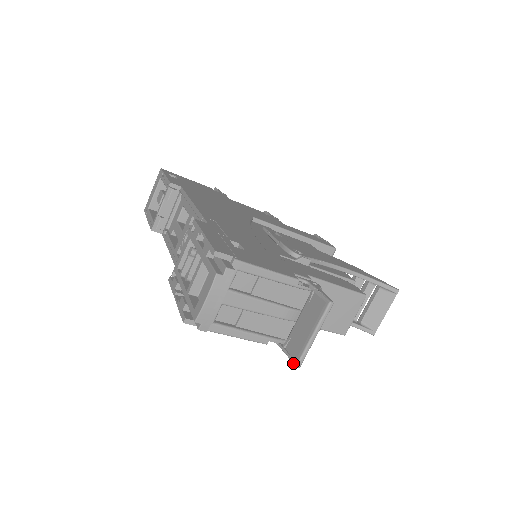
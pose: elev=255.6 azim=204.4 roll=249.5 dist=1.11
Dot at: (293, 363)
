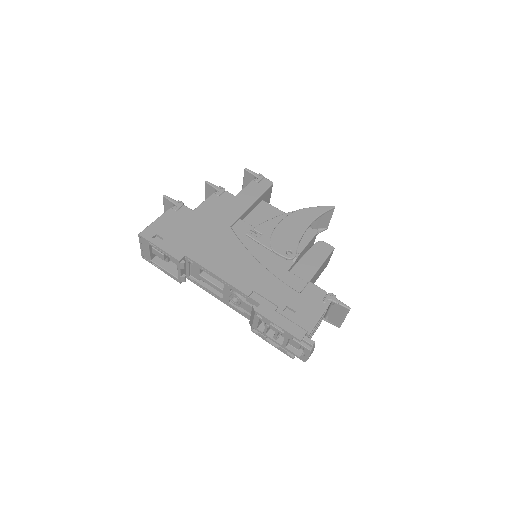
Dot at: occluded
